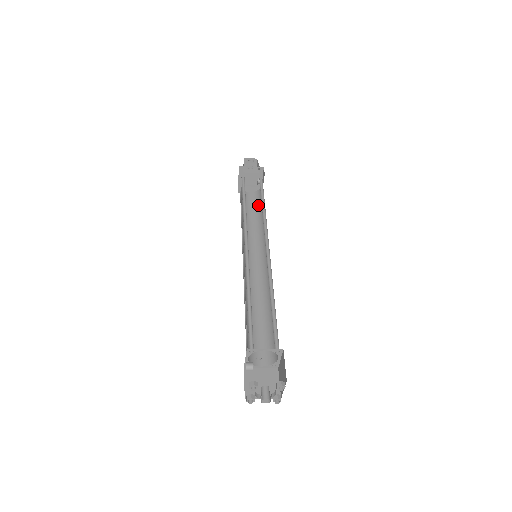
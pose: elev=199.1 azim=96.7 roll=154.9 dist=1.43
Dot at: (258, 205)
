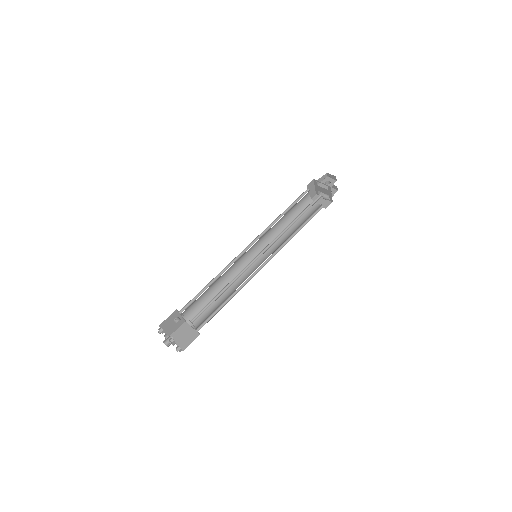
Dot at: (308, 217)
